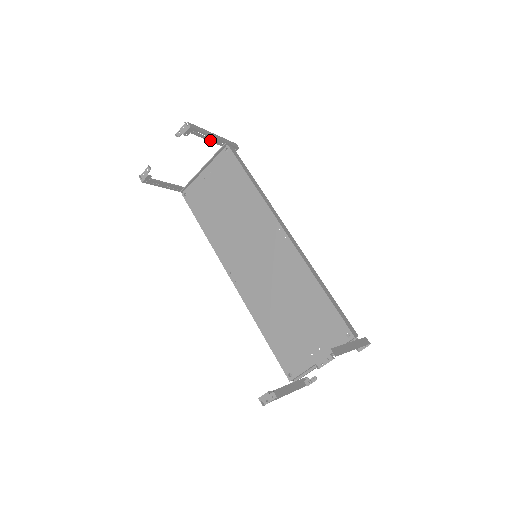
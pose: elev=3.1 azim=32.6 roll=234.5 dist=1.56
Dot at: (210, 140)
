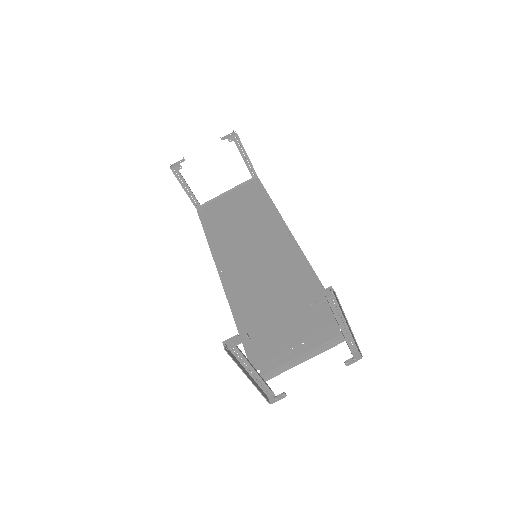
Dot at: (246, 162)
